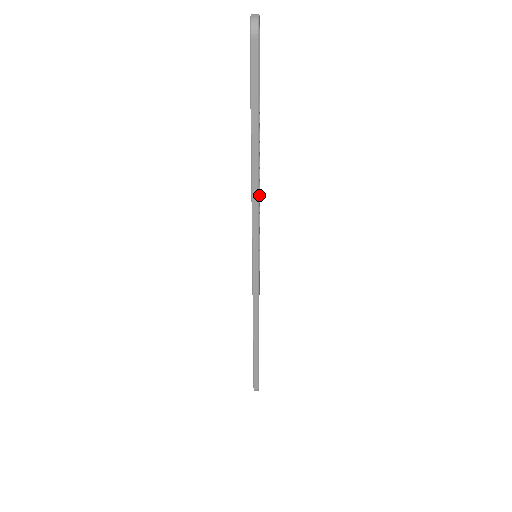
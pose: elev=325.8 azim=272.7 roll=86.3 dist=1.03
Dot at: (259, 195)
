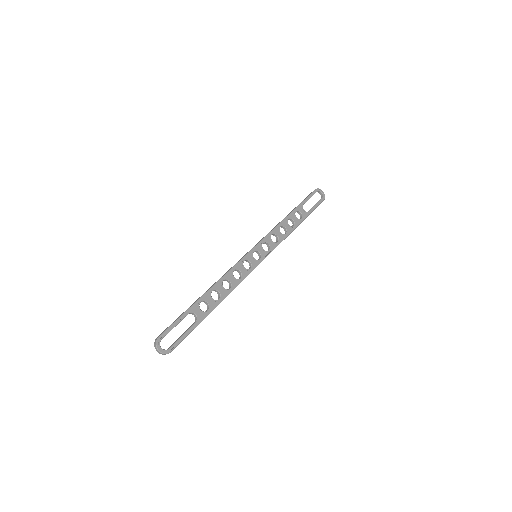
Dot at: (283, 239)
